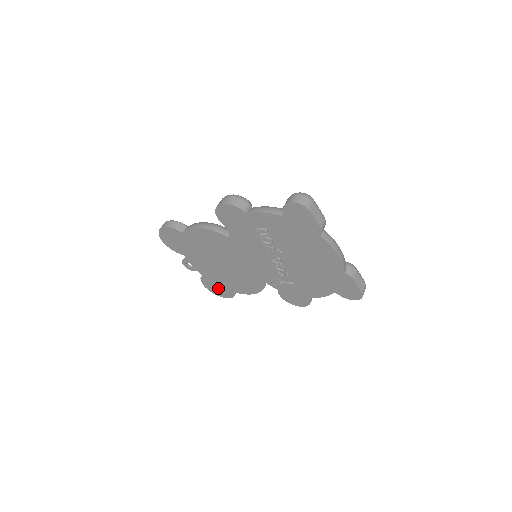
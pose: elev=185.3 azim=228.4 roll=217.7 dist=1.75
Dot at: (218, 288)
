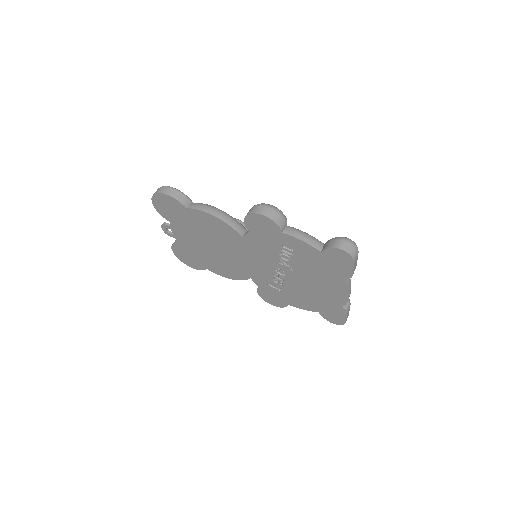
Dot at: (188, 258)
